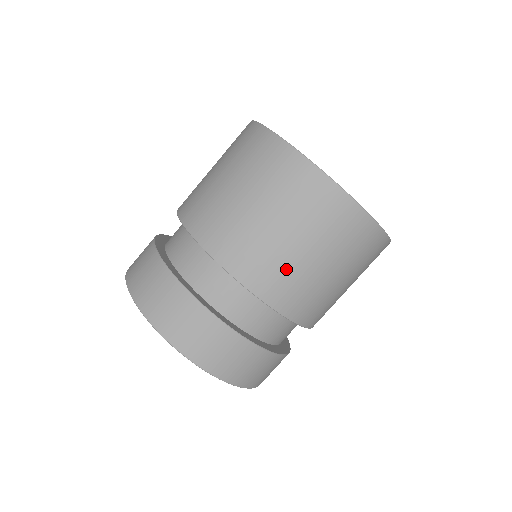
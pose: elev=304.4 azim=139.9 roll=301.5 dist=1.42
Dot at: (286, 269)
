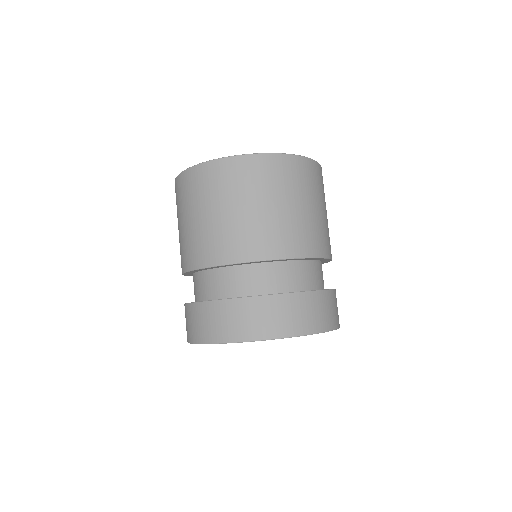
Dot at: (312, 227)
